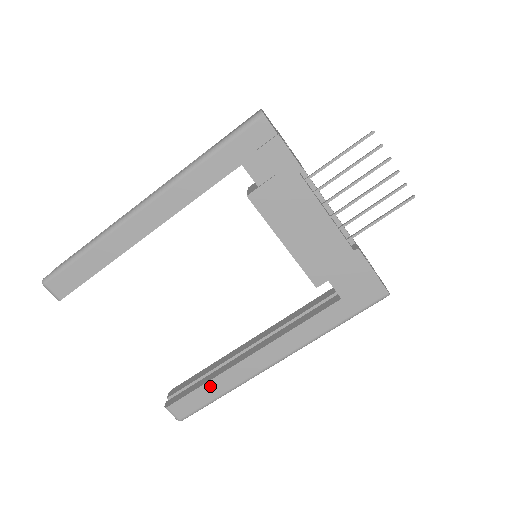
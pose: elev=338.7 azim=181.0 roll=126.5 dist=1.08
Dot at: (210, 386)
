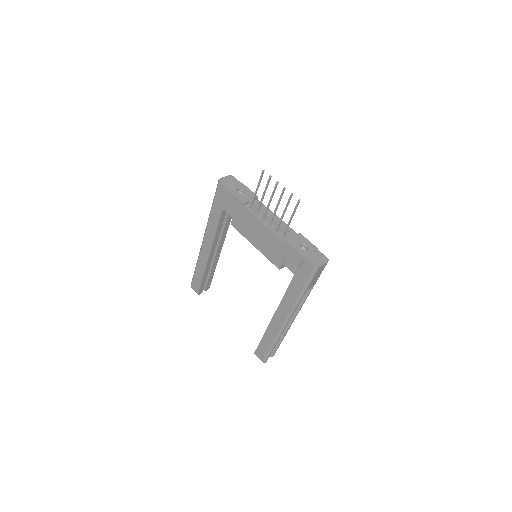
Dot at: (265, 339)
